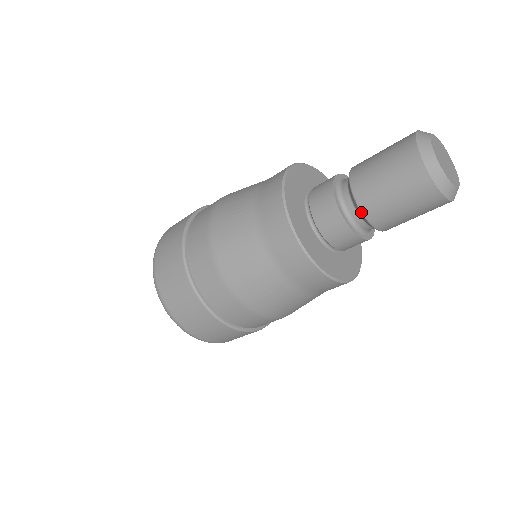
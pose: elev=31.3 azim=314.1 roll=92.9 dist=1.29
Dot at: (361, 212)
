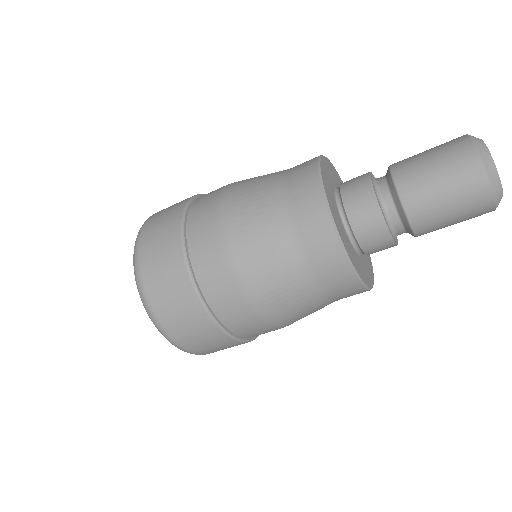
Dot at: (414, 235)
